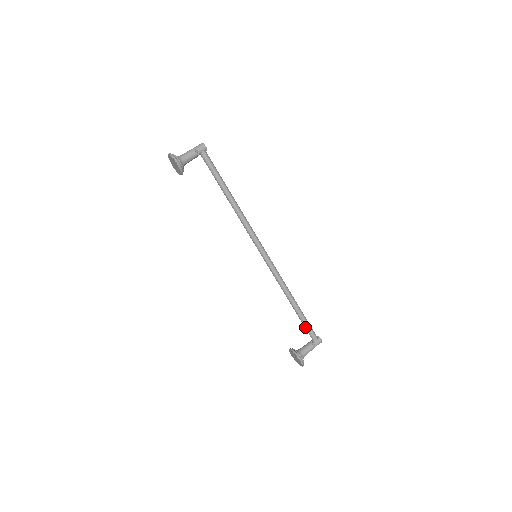
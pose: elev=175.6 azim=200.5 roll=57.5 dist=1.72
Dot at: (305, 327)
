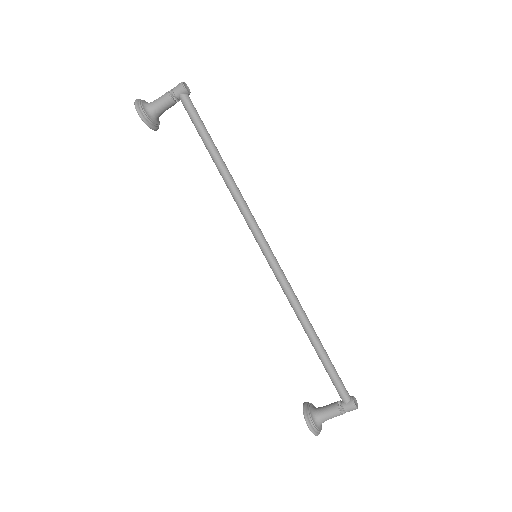
Dot at: (330, 378)
